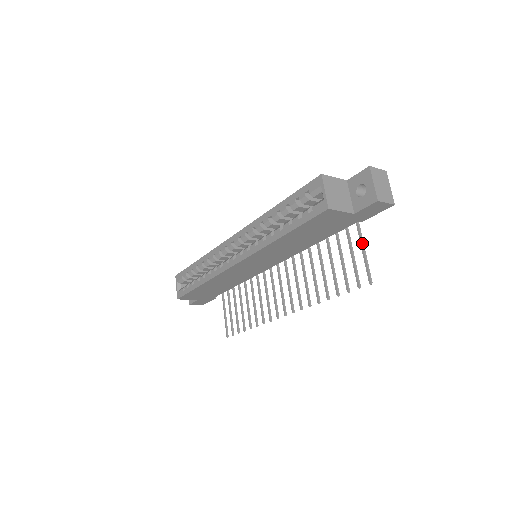
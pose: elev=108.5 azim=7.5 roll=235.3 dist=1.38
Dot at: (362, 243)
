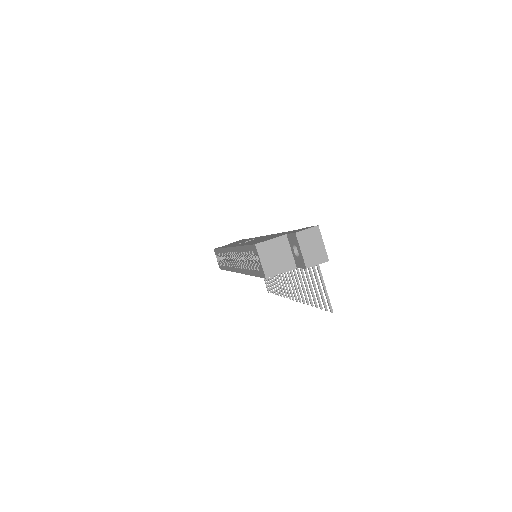
Dot at: (320, 276)
